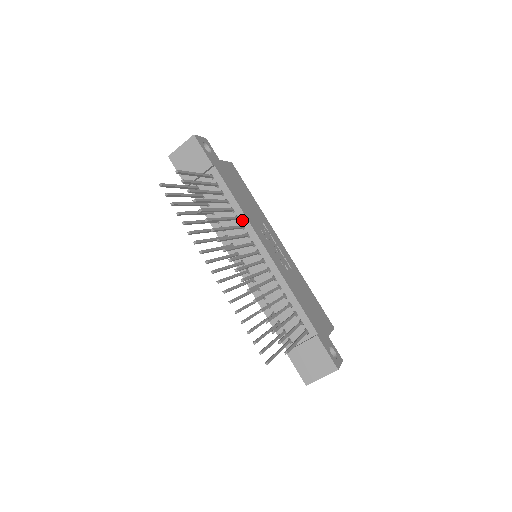
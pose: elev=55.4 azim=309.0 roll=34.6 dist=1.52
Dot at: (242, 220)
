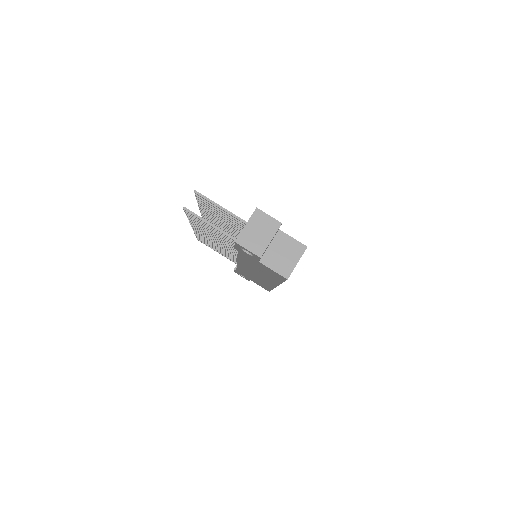
Dot at: occluded
